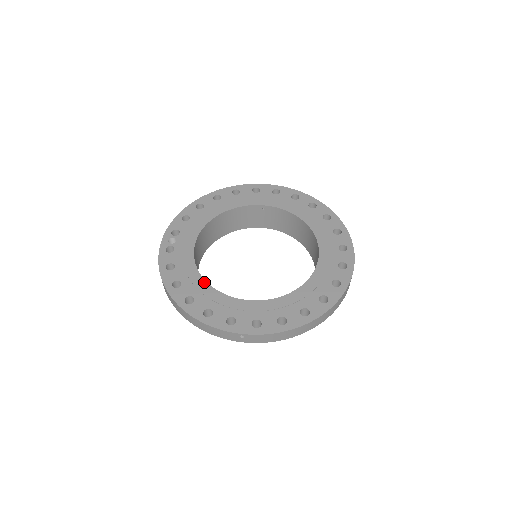
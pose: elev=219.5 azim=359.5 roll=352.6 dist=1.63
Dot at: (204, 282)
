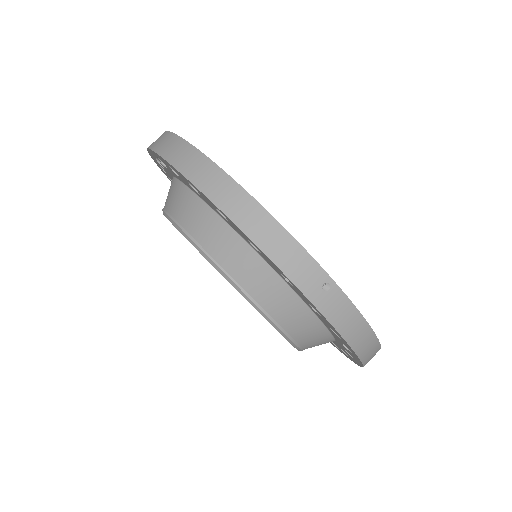
Dot at: occluded
